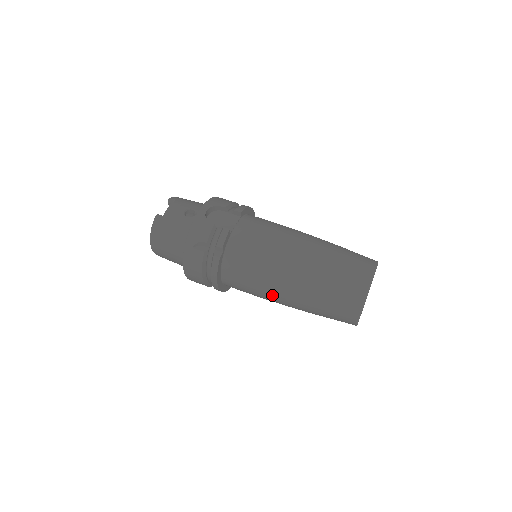
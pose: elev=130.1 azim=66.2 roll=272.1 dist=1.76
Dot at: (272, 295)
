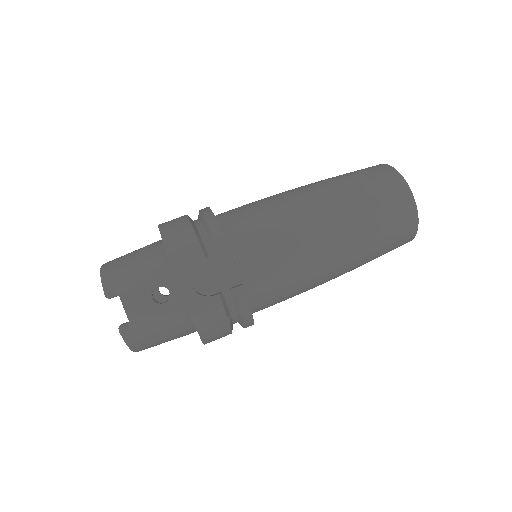
Dot at: occluded
